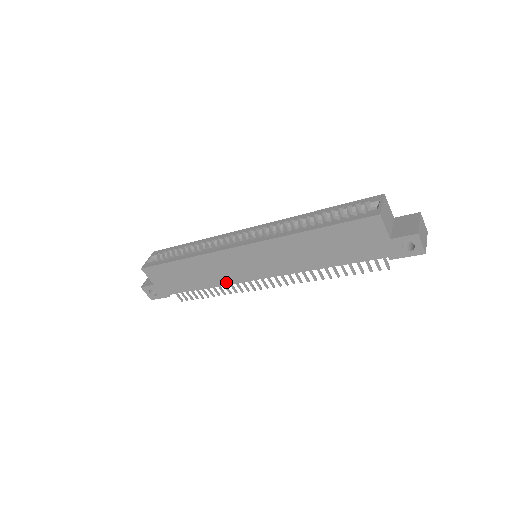
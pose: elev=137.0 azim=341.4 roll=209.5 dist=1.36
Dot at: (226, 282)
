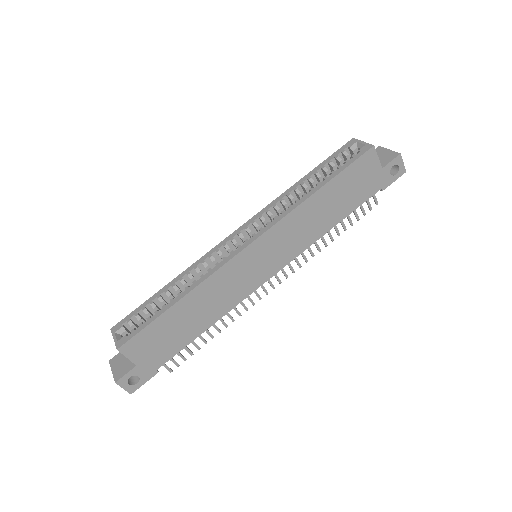
Dot at: (234, 303)
